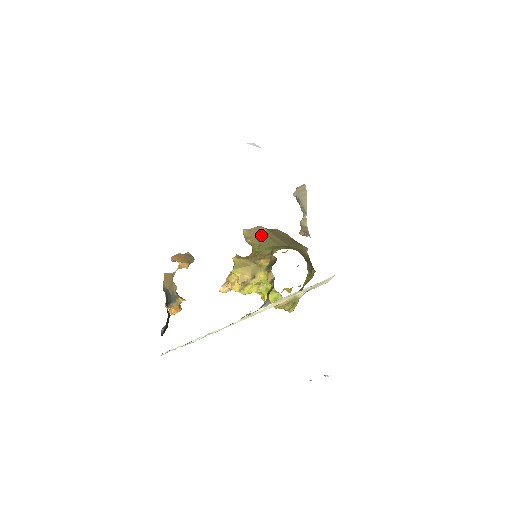
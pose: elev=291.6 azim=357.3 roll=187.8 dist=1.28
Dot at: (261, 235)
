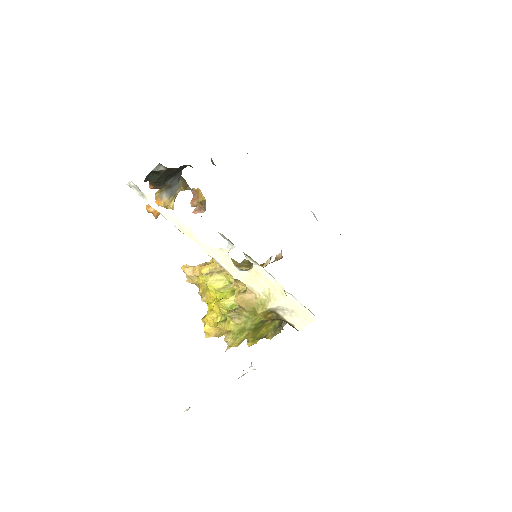
Dot at: occluded
